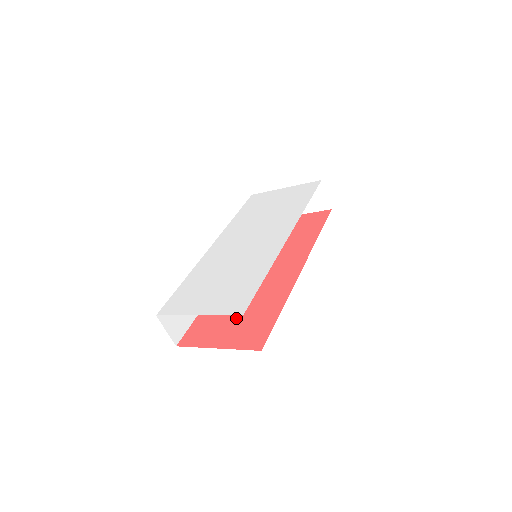
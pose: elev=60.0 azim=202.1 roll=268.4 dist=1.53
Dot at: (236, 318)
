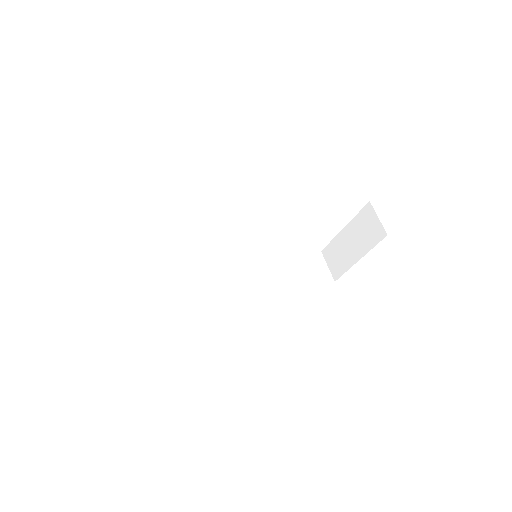
Dot at: occluded
